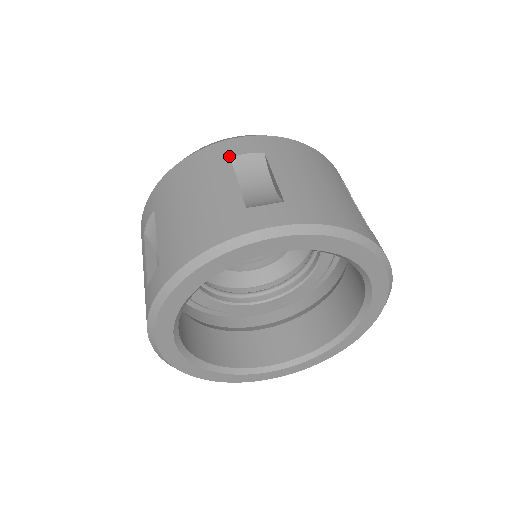
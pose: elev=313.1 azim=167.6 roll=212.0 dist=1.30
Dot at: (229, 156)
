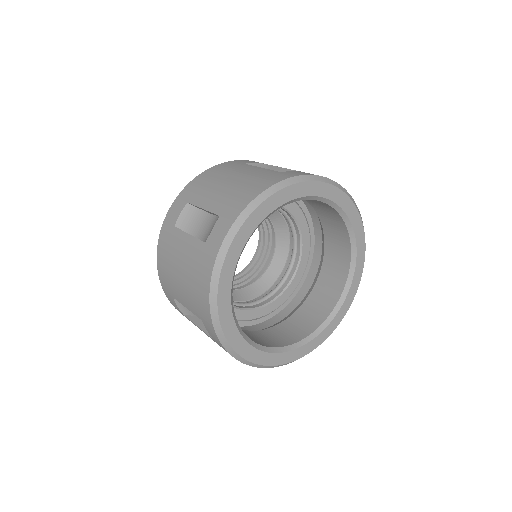
Dot at: (173, 226)
